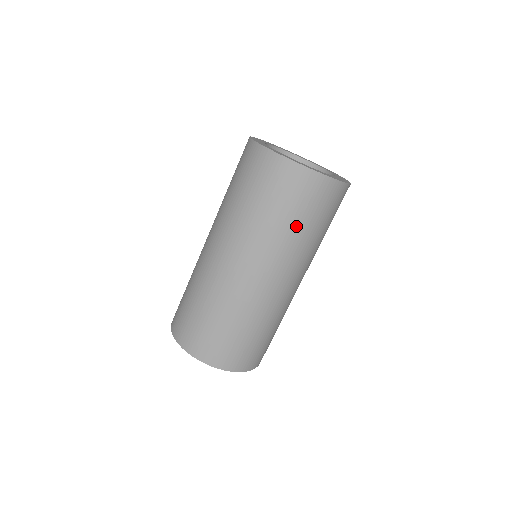
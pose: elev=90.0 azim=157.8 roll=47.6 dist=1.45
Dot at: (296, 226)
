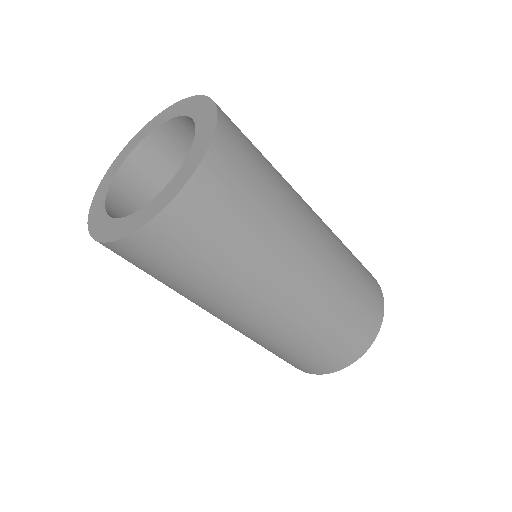
Dot at: (204, 277)
